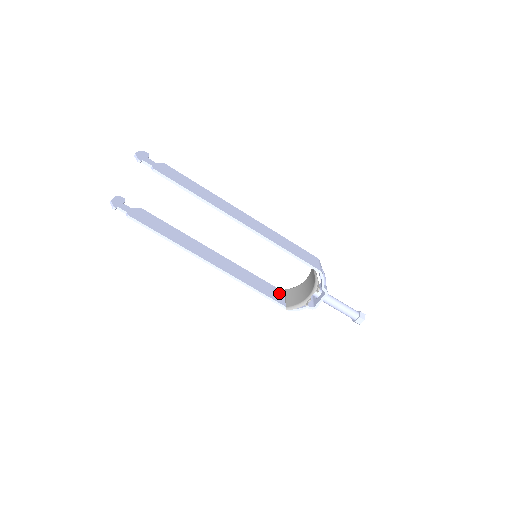
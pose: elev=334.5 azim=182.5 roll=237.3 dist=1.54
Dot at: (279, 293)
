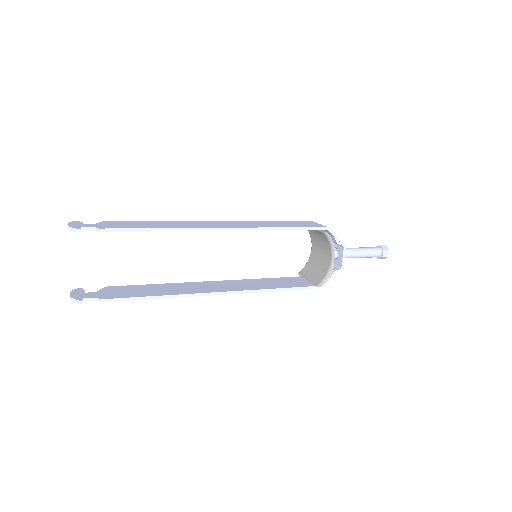
Dot at: (297, 280)
